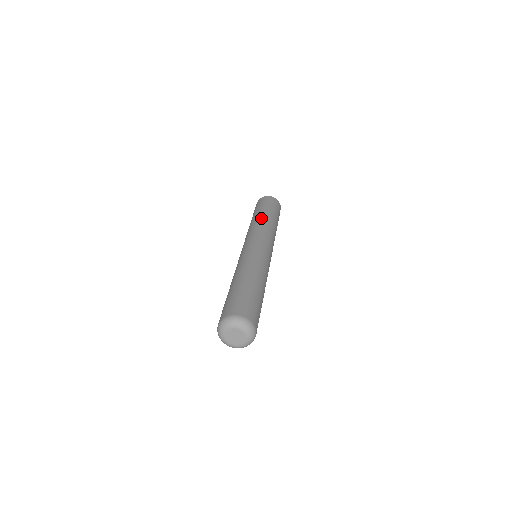
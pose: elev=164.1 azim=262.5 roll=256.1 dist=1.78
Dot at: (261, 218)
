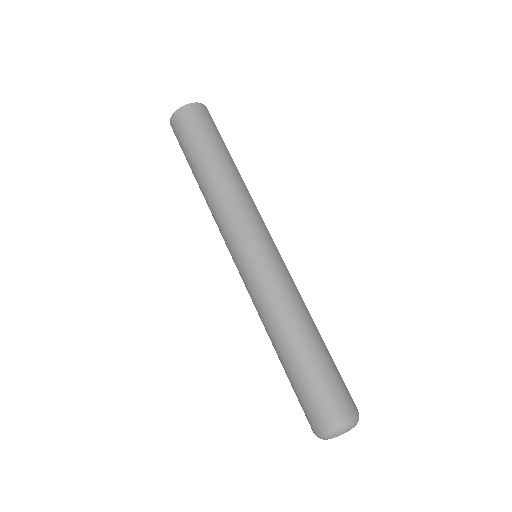
Dot at: (222, 178)
